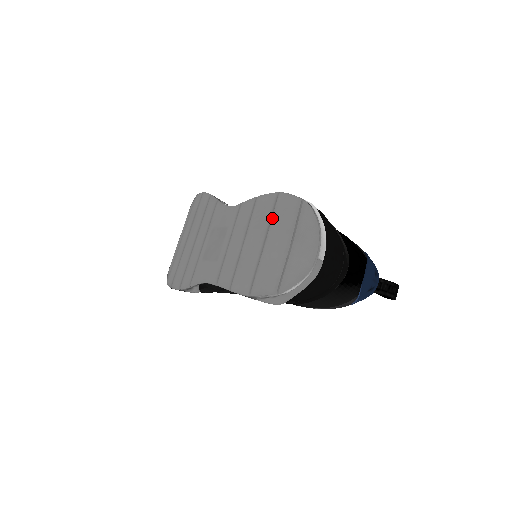
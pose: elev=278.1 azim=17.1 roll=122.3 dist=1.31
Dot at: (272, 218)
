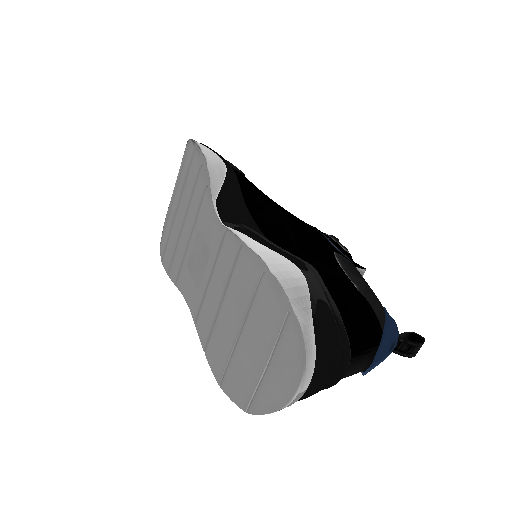
Dot at: (251, 308)
